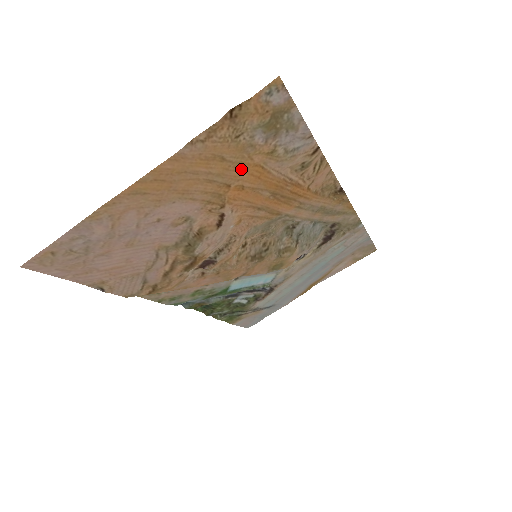
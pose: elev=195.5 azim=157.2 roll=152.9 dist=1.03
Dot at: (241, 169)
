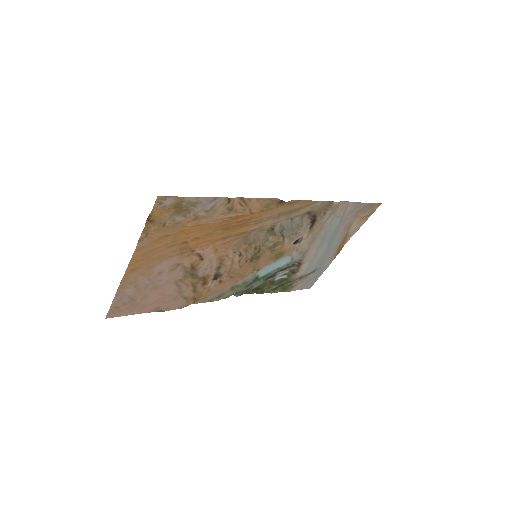
Dot at: (185, 233)
